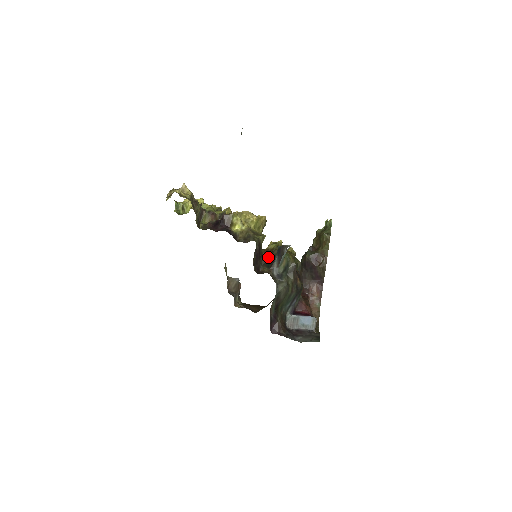
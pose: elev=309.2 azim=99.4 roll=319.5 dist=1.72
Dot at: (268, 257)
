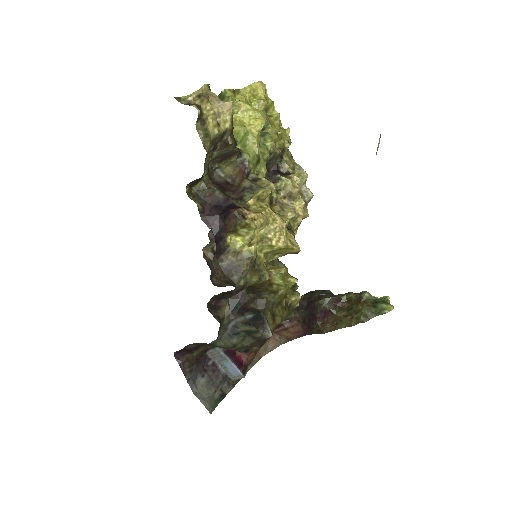
Dot at: (247, 297)
